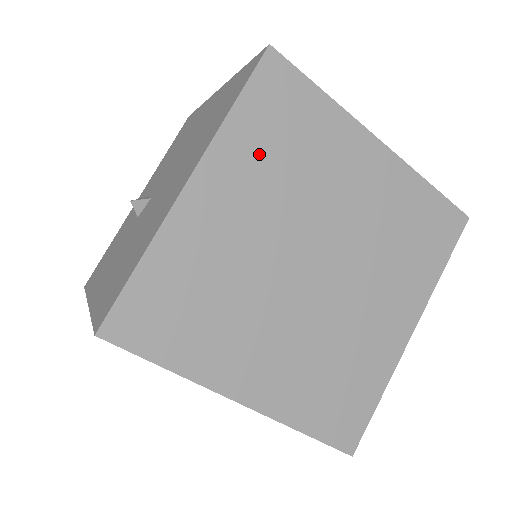
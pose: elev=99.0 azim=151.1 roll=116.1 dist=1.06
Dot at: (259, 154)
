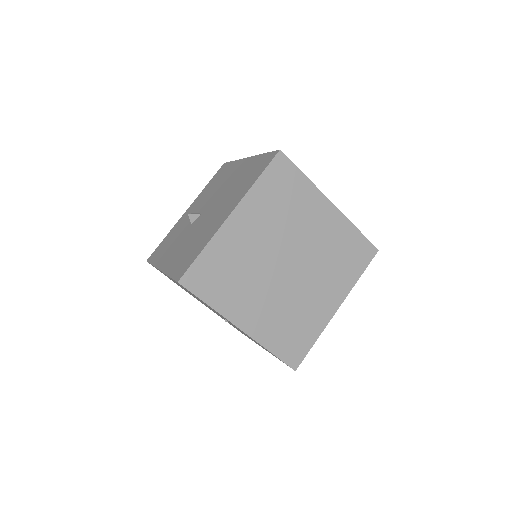
Dot at: (268, 204)
